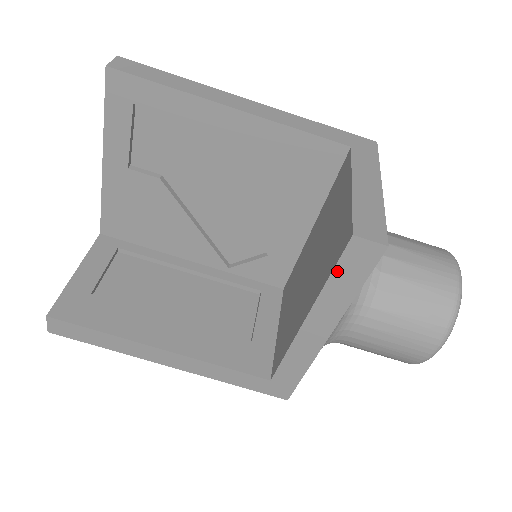
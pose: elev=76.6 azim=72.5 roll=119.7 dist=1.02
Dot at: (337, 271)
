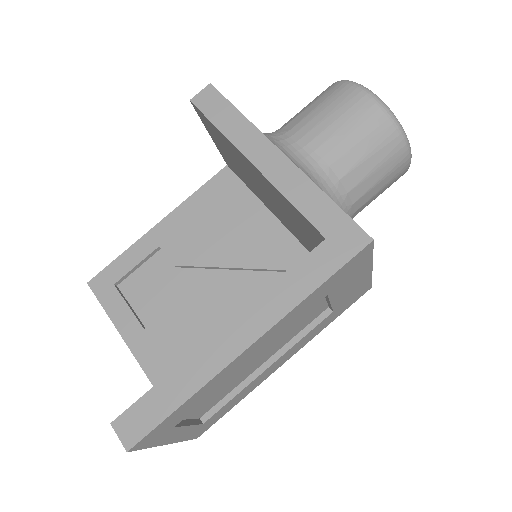
Dot at: (213, 119)
